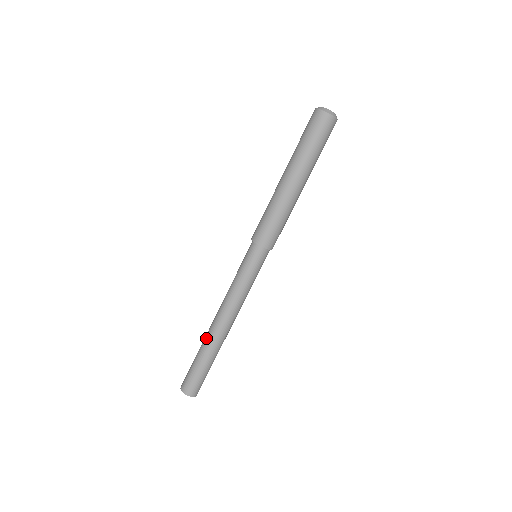
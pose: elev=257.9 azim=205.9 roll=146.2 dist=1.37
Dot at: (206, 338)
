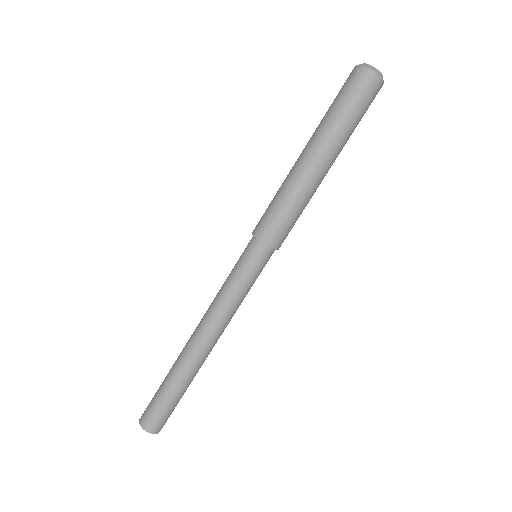
Dot at: (178, 356)
